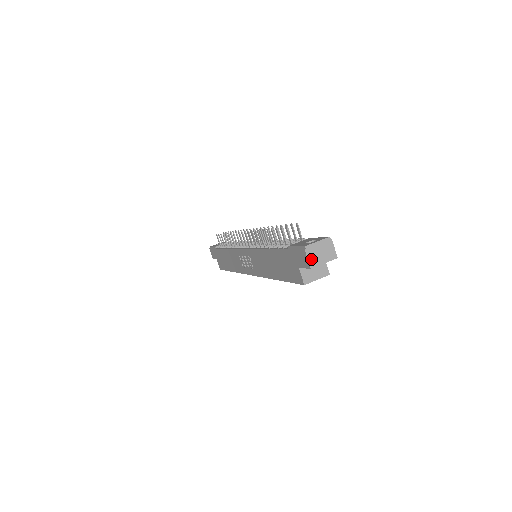
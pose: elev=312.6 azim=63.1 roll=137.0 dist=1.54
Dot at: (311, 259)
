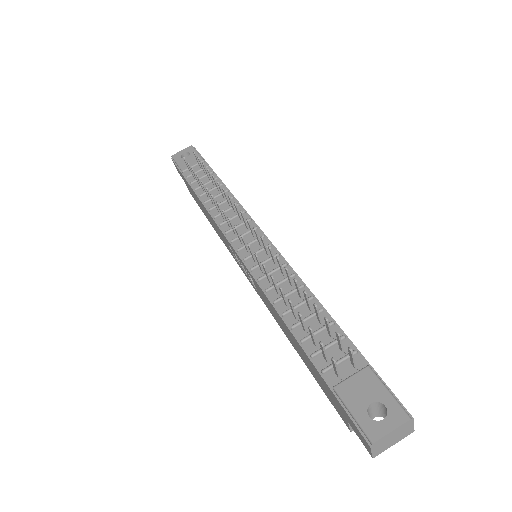
Dot at: (376, 450)
